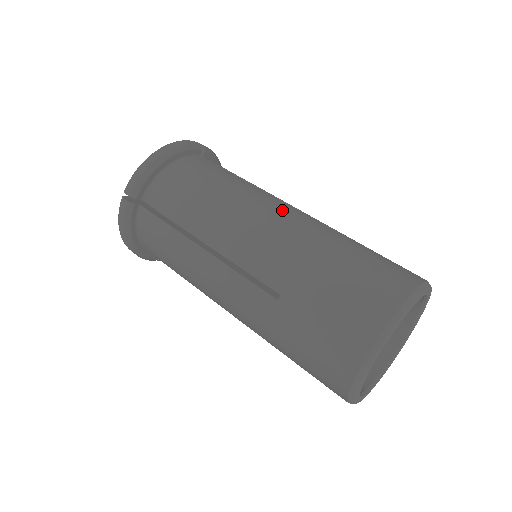
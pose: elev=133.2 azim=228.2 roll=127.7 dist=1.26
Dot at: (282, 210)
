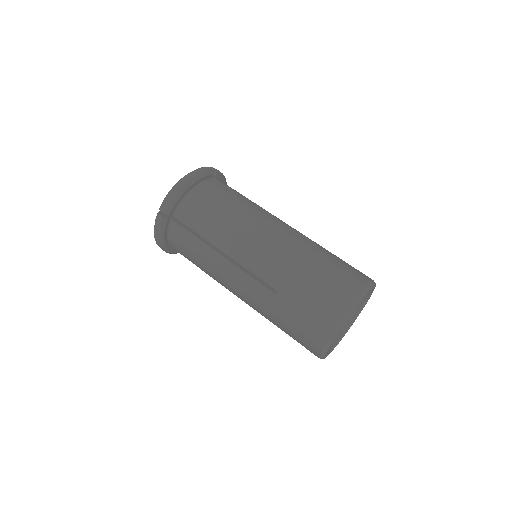
Dot at: (277, 228)
